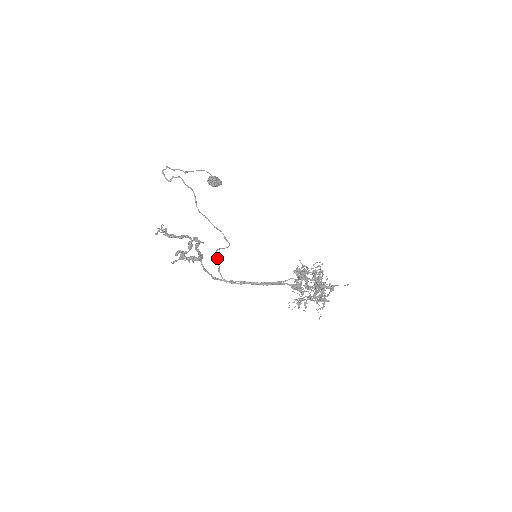
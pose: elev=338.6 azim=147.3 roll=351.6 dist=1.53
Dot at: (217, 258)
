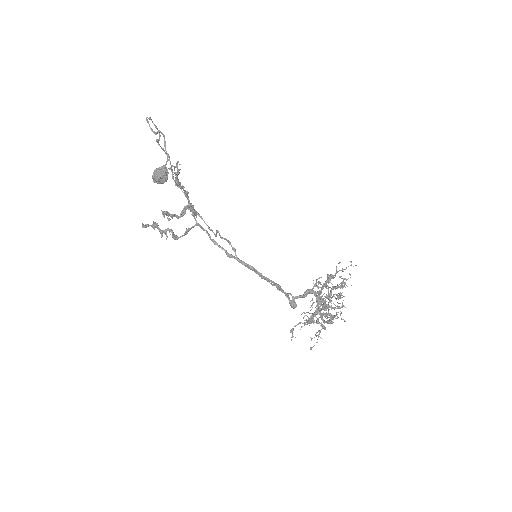
Dot at: occluded
